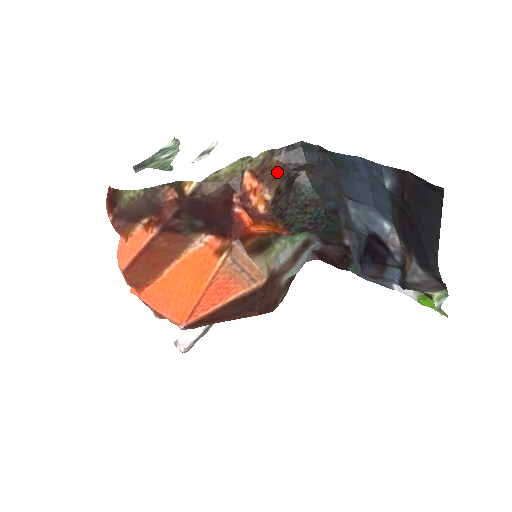
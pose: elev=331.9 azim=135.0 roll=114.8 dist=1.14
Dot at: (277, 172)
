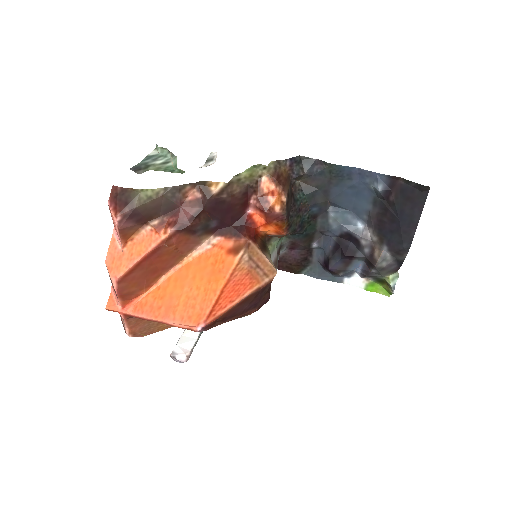
Dot at: (286, 179)
